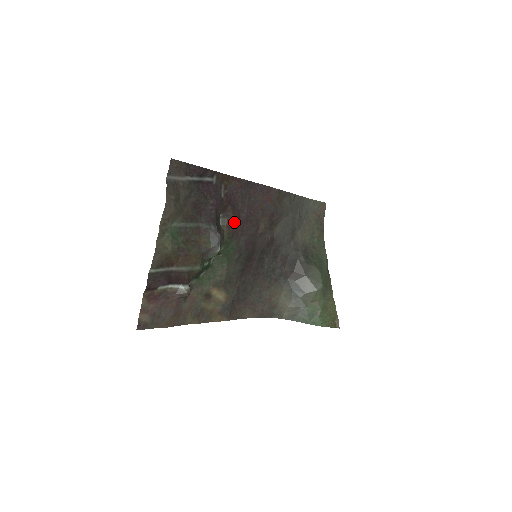
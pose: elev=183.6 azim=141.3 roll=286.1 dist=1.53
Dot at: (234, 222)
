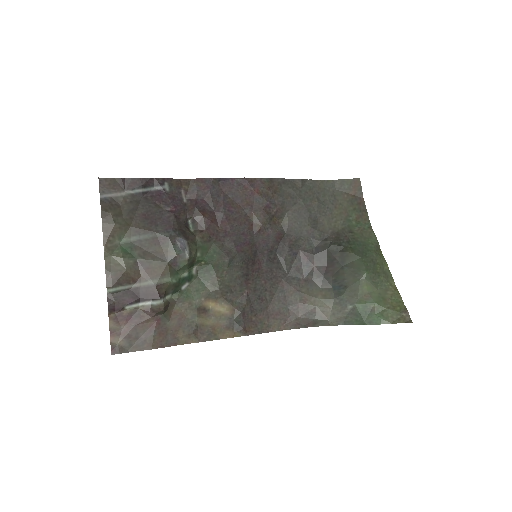
Dot at: (208, 224)
